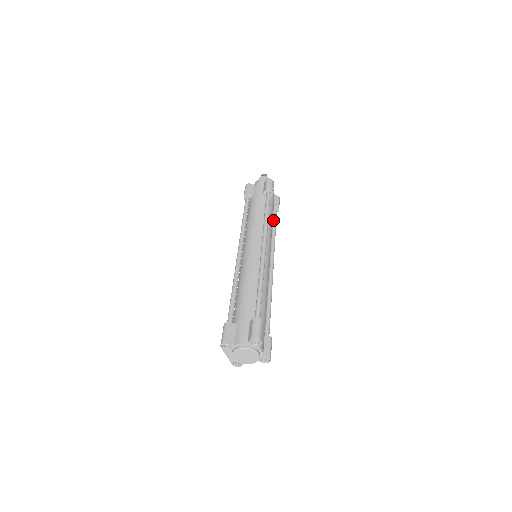
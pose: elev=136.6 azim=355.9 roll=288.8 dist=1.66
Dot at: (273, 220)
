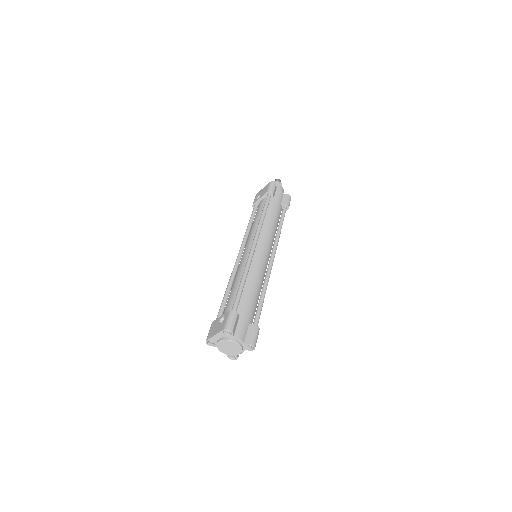
Dot at: occluded
